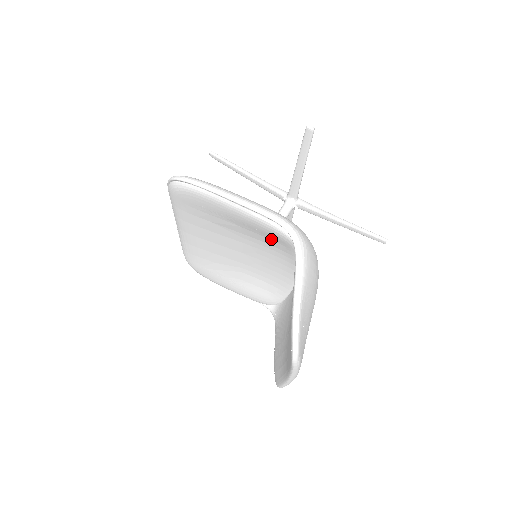
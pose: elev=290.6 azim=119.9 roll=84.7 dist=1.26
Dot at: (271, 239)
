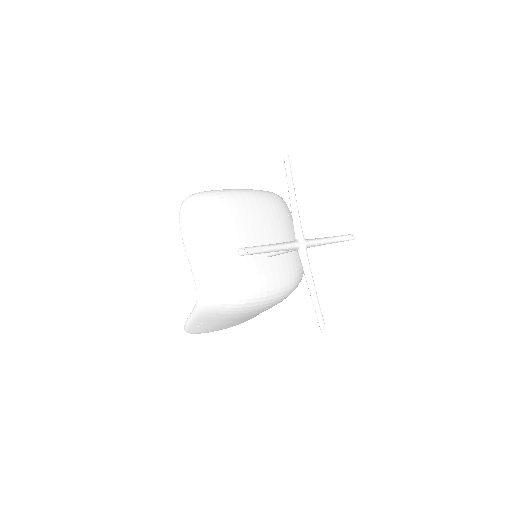
Dot at: occluded
